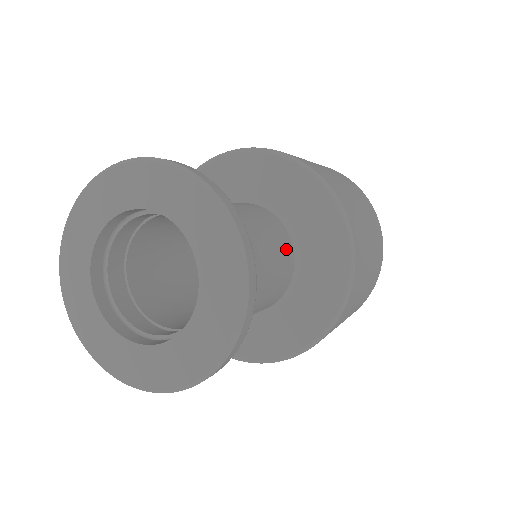
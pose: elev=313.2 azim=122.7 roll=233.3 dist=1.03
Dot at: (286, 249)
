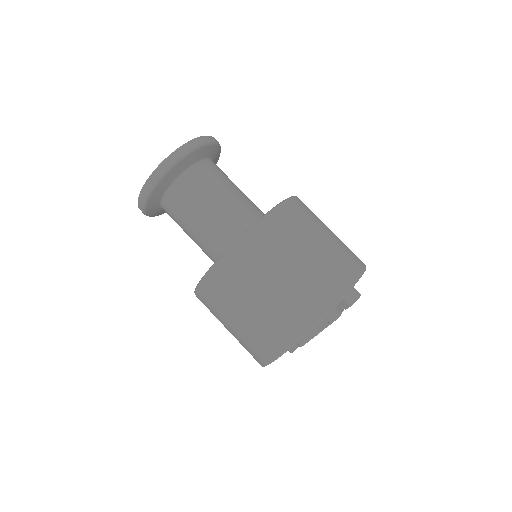
Dot at: (252, 213)
